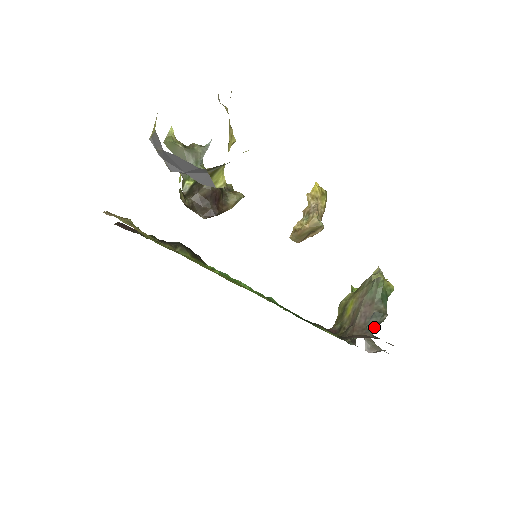
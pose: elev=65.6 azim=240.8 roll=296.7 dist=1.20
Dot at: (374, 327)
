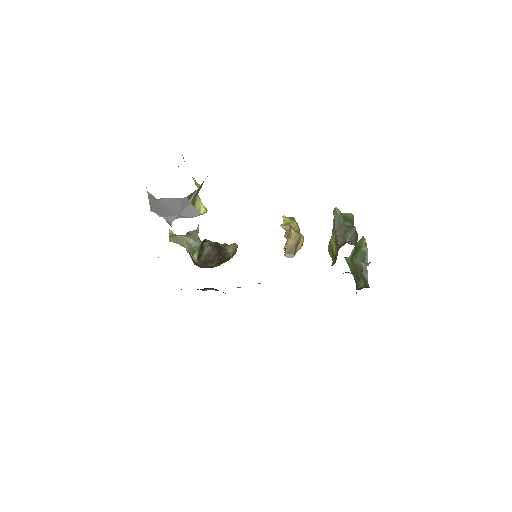
Dot at: (354, 241)
